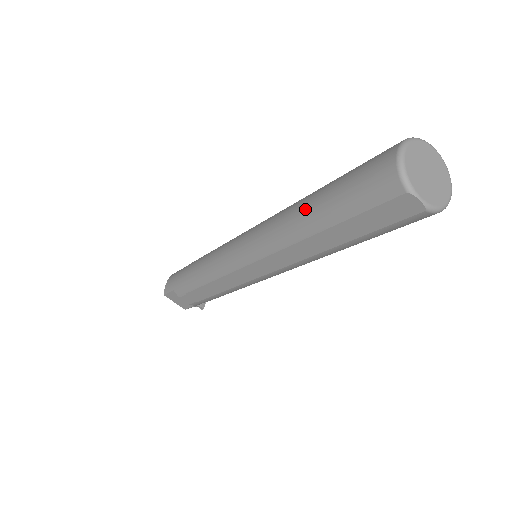
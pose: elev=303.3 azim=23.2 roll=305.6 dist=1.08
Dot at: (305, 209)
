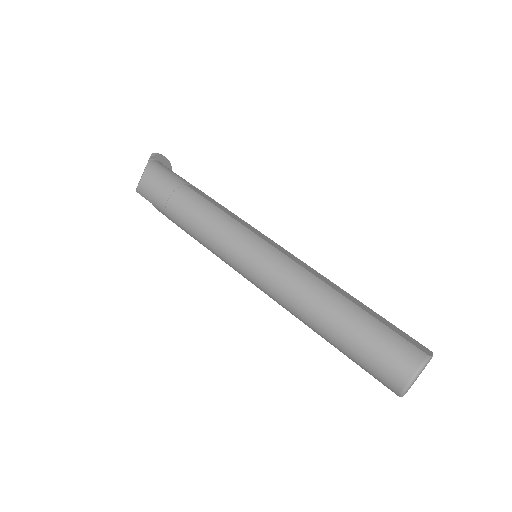
Dot at: (324, 328)
